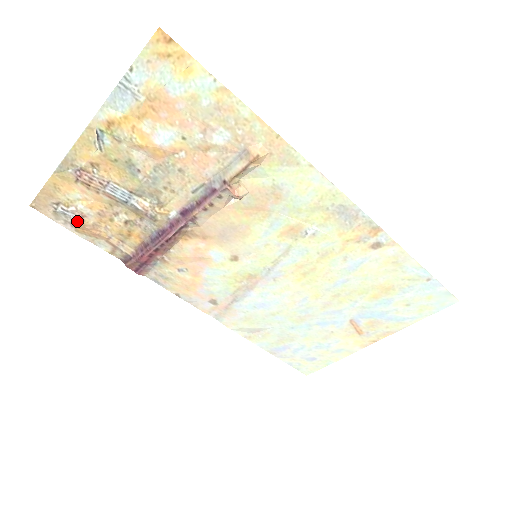
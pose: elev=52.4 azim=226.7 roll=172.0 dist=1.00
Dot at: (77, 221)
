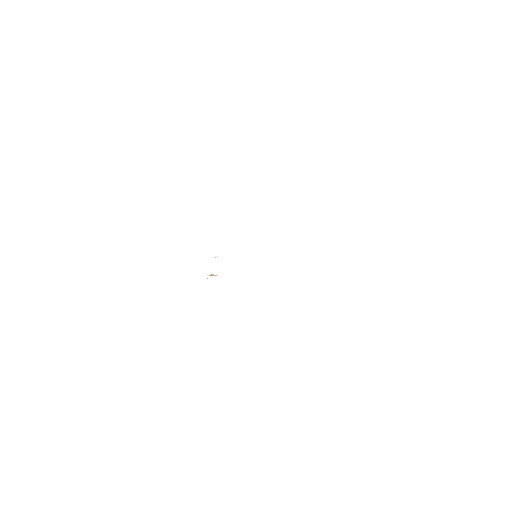
Dot at: occluded
